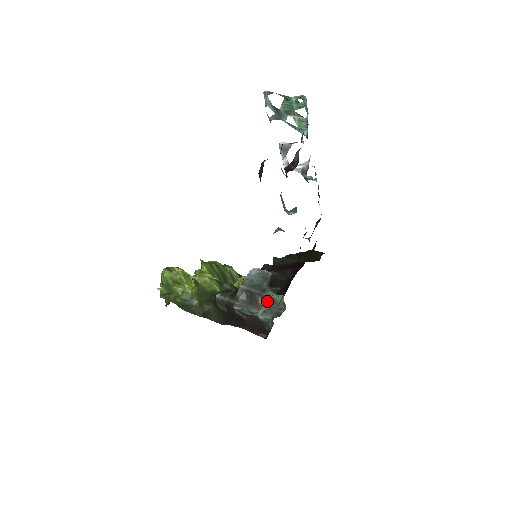
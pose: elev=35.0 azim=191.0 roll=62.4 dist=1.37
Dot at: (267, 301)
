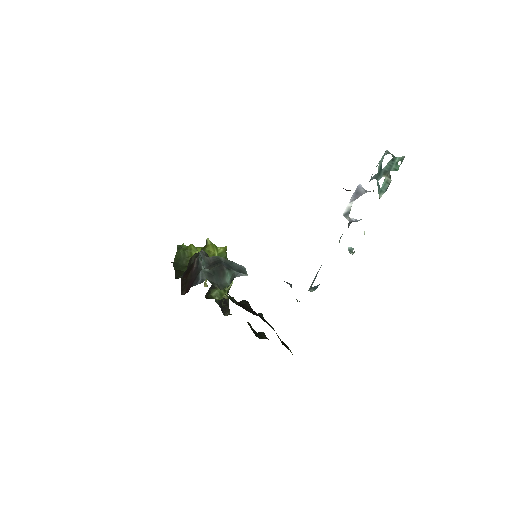
Dot at: (220, 273)
